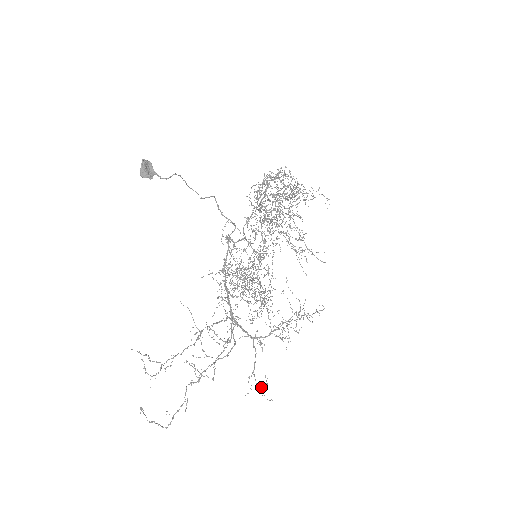
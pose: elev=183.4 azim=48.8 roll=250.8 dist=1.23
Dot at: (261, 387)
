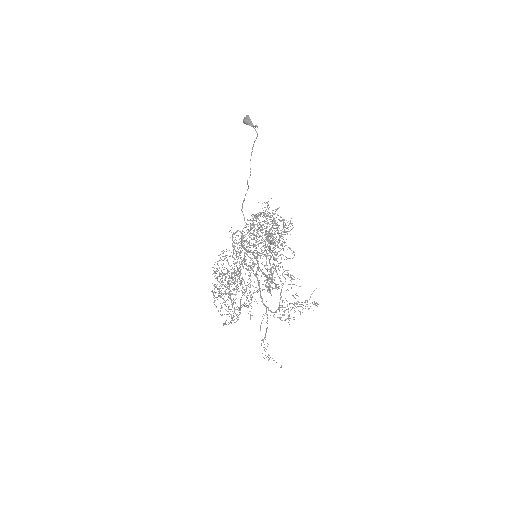
Dot at: occluded
